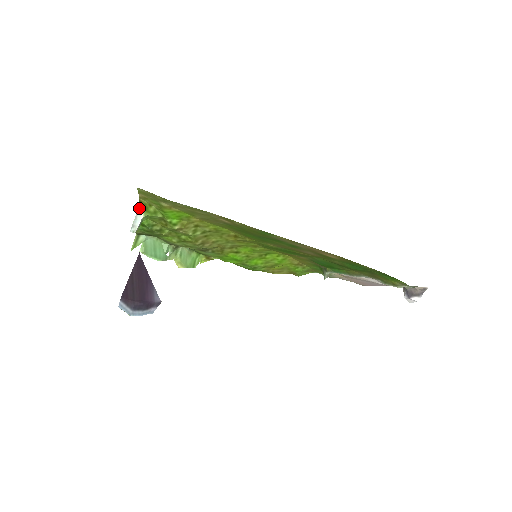
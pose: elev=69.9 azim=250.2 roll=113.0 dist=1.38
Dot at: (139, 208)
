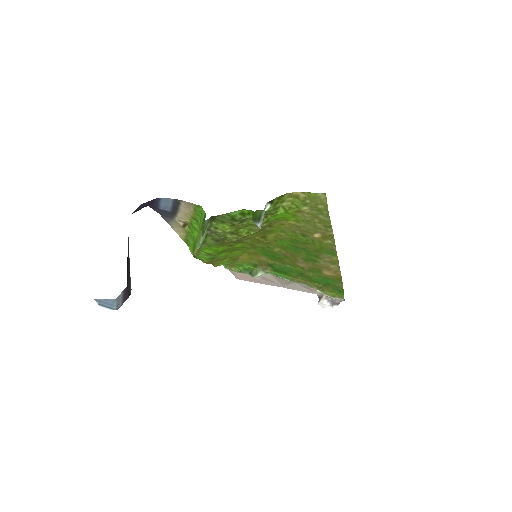
Dot at: (273, 201)
